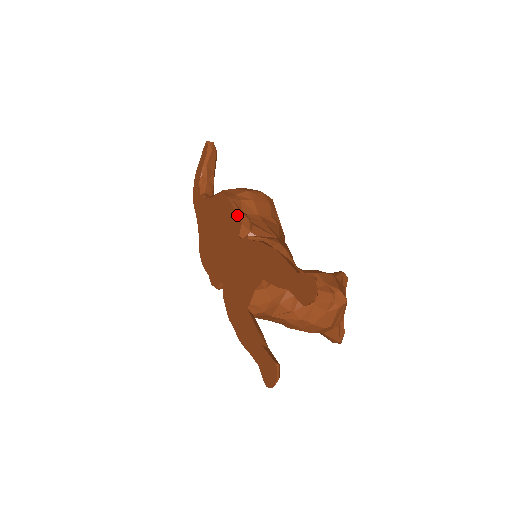
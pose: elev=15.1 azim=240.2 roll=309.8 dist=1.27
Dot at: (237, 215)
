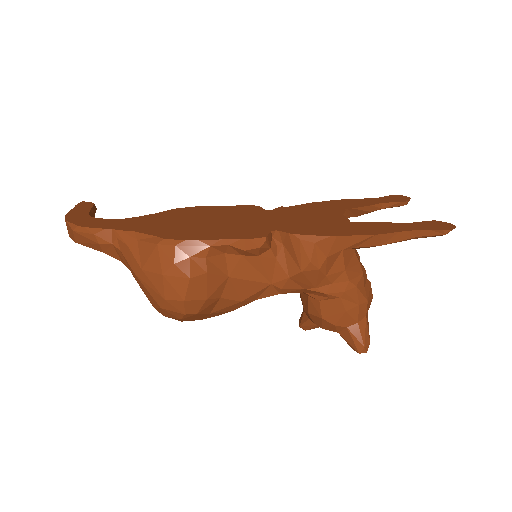
Dot at: (243, 205)
